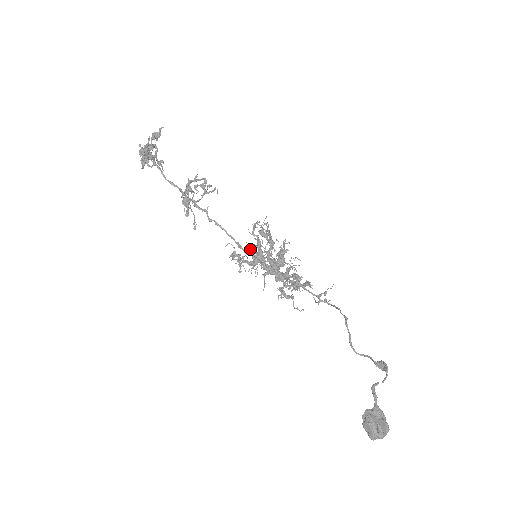
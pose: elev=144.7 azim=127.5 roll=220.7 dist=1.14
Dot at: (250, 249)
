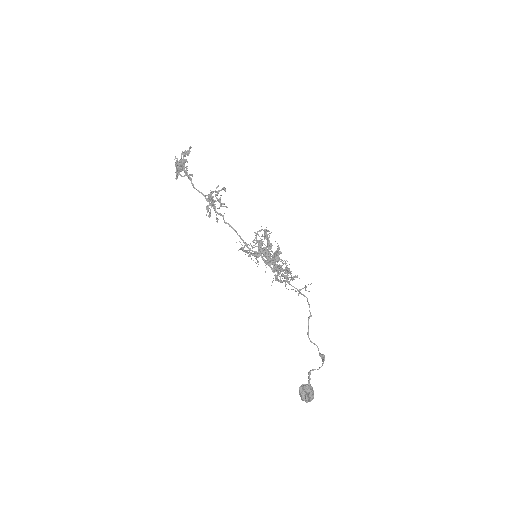
Dot at: (257, 242)
